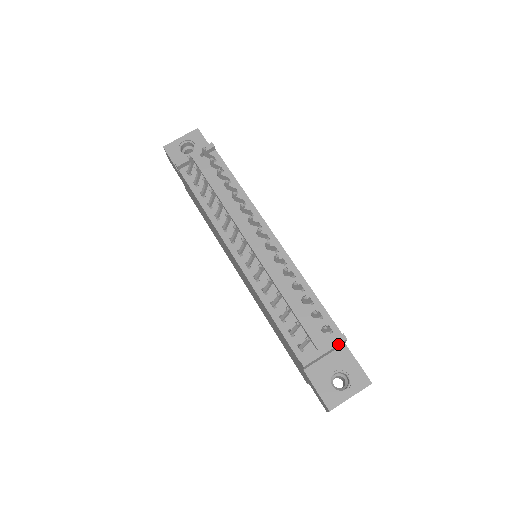
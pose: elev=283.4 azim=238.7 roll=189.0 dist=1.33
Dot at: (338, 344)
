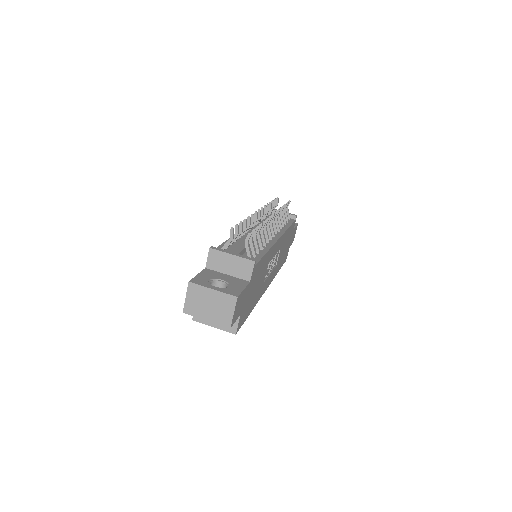
Dot at: (246, 258)
